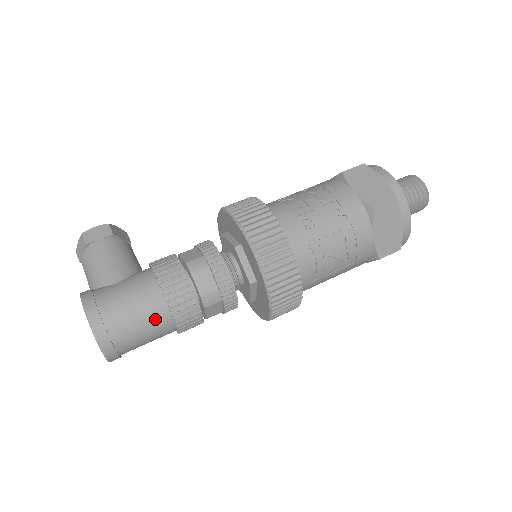
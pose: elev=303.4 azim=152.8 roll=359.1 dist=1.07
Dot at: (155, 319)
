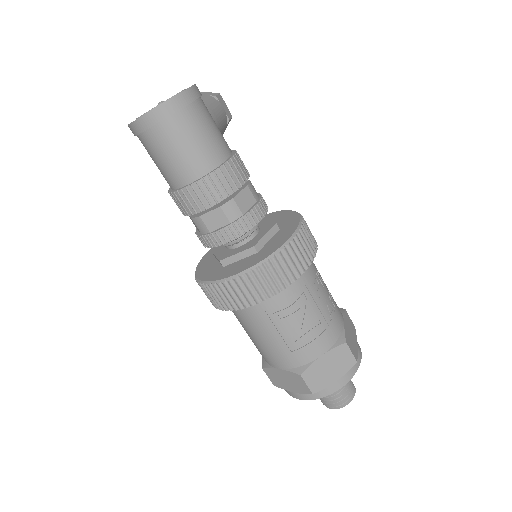
Dot at: (202, 156)
